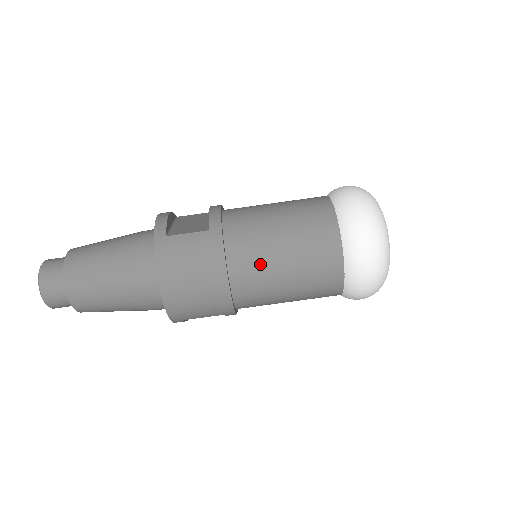
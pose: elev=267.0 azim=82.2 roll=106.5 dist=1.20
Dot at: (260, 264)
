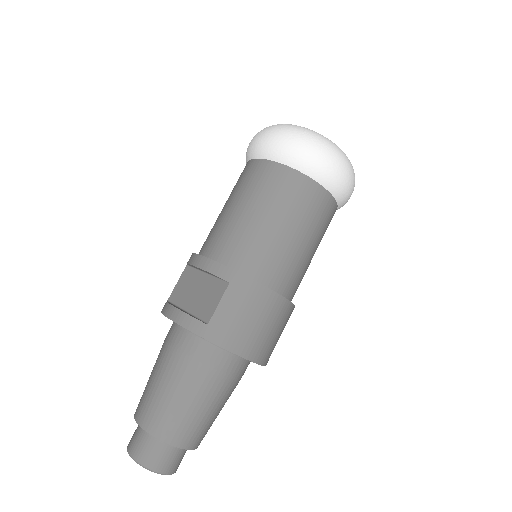
Dot at: (286, 260)
